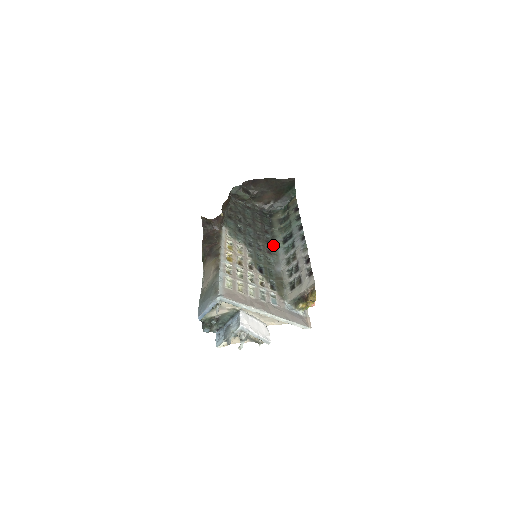
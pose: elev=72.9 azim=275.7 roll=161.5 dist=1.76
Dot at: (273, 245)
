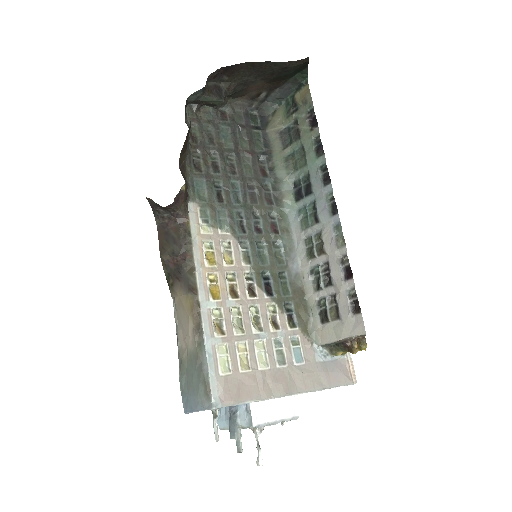
Dot at: (278, 206)
